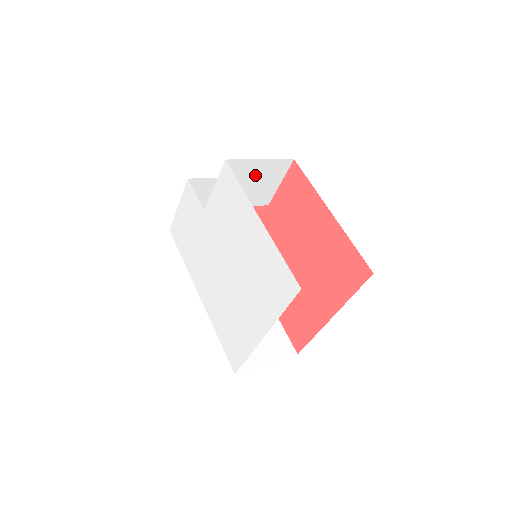
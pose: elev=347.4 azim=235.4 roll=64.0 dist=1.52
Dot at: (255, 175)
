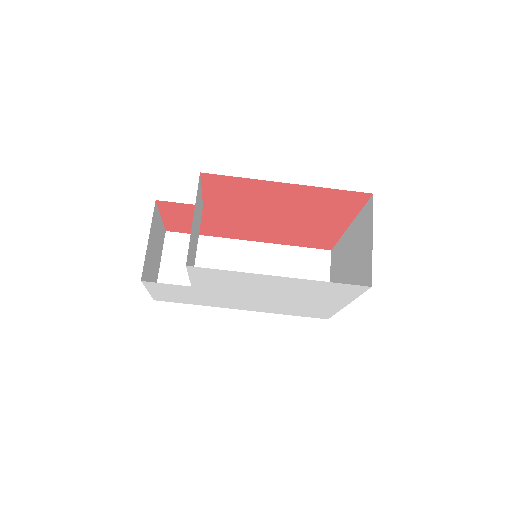
Dot at: (194, 225)
